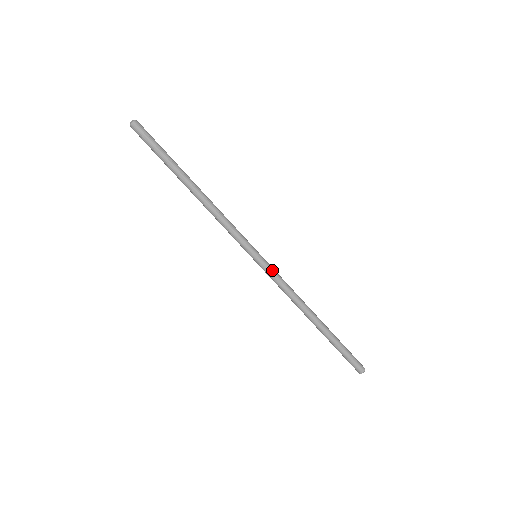
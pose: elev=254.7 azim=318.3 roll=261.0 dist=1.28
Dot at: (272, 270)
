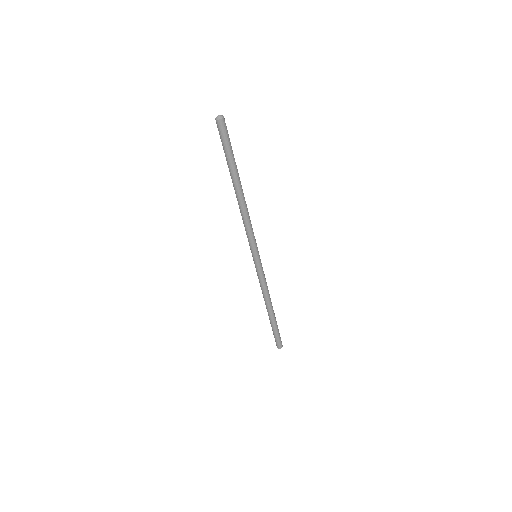
Dot at: (262, 270)
